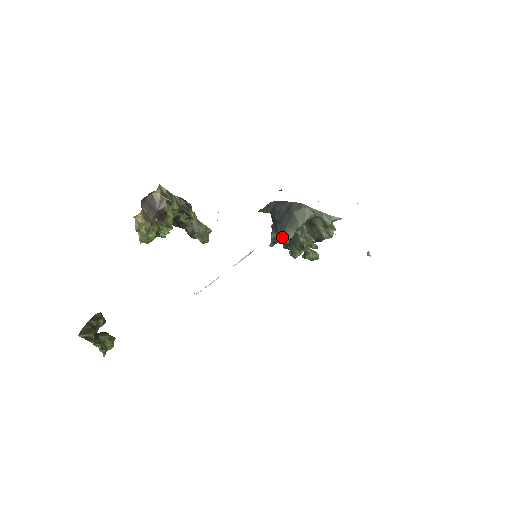
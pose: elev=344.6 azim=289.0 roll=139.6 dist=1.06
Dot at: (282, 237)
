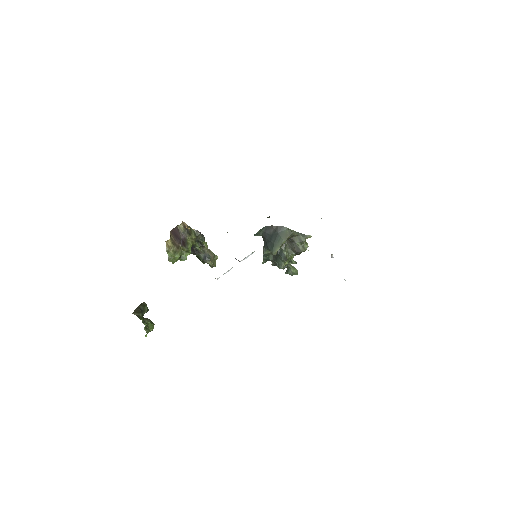
Dot at: (272, 251)
